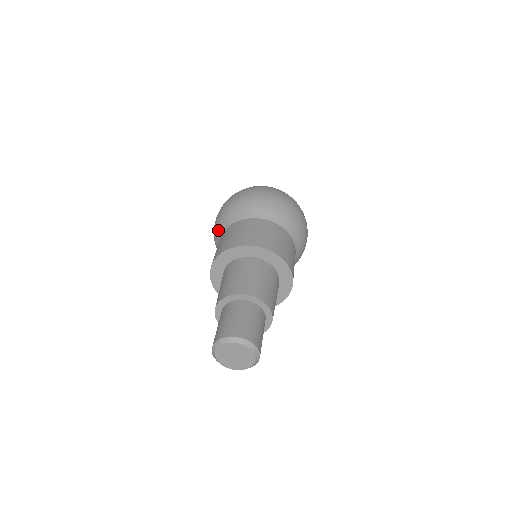
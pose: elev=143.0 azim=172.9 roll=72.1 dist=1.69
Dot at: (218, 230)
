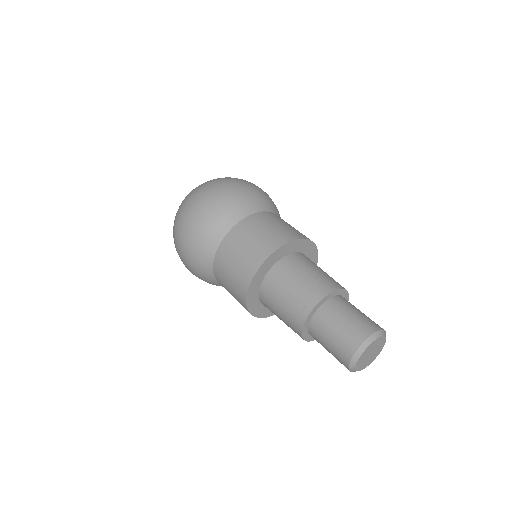
Dot at: (210, 238)
